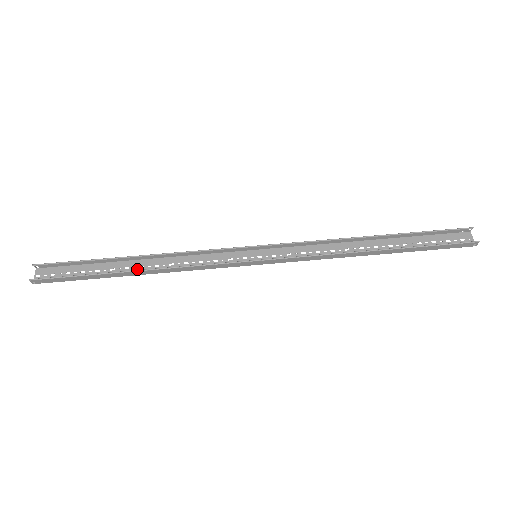
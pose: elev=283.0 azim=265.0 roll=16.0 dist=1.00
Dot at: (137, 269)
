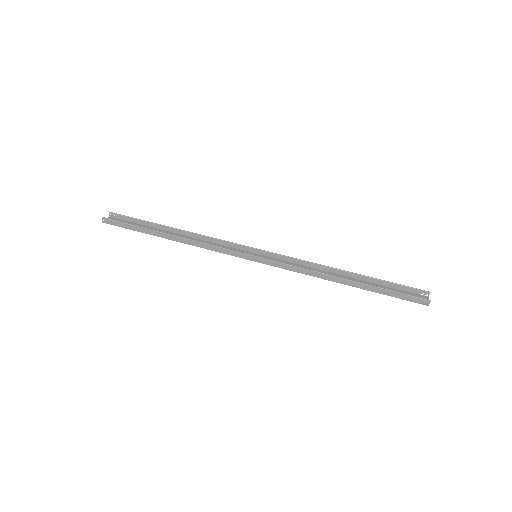
Dot at: occluded
